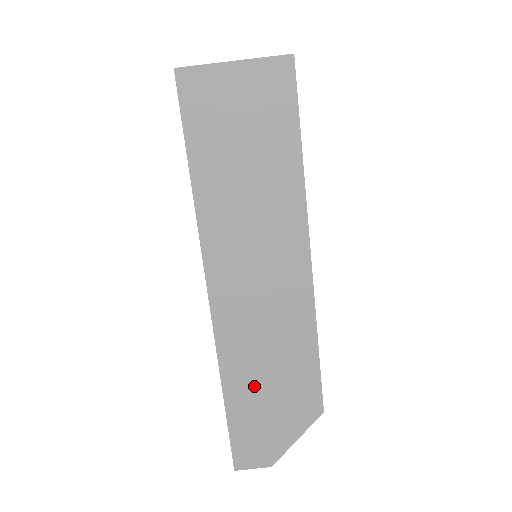
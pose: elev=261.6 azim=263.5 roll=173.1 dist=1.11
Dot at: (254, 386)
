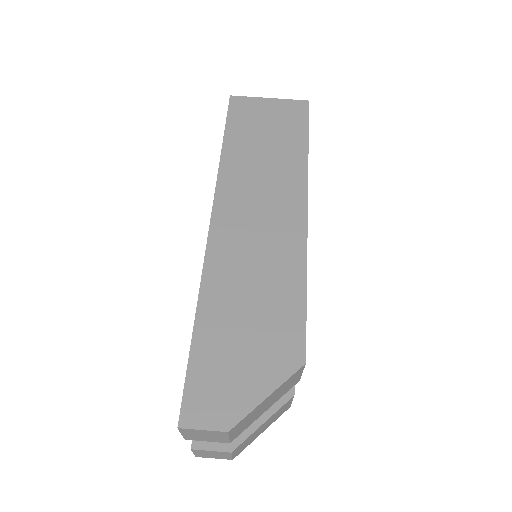
Dot at: (231, 316)
